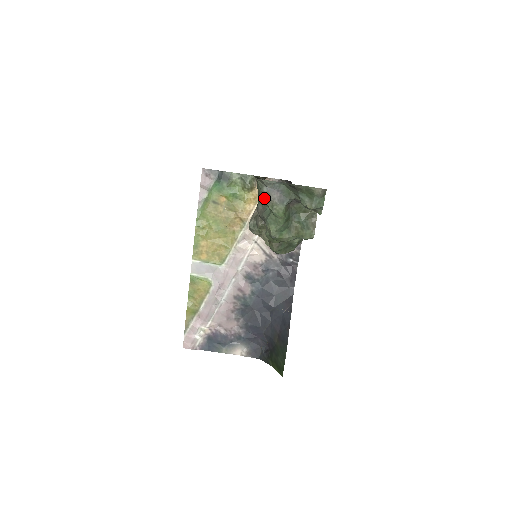
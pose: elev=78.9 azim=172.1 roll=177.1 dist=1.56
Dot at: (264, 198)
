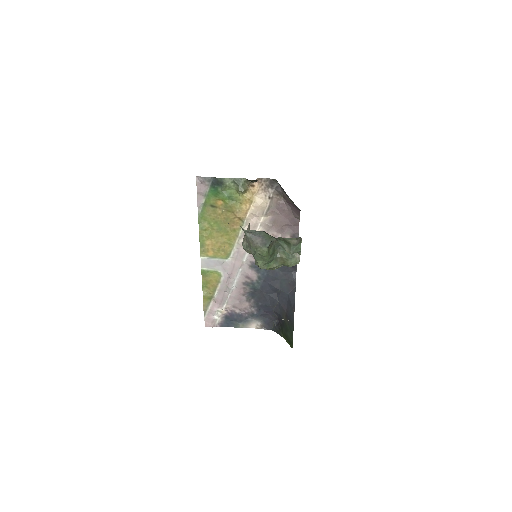
Dot at: (248, 240)
